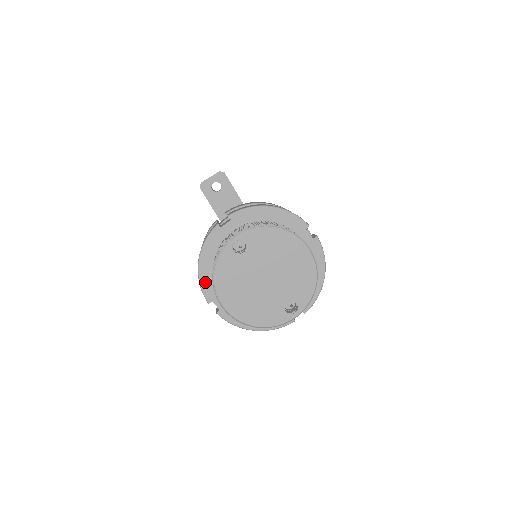
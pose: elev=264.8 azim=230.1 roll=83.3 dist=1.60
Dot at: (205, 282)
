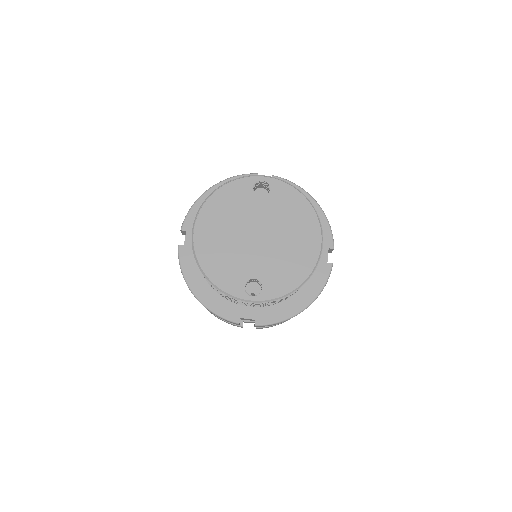
Dot at: (198, 209)
